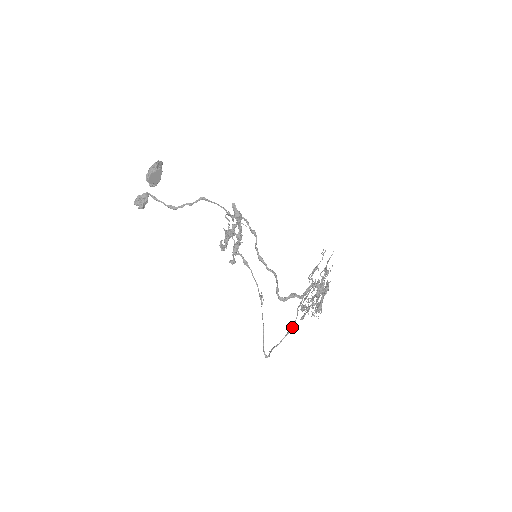
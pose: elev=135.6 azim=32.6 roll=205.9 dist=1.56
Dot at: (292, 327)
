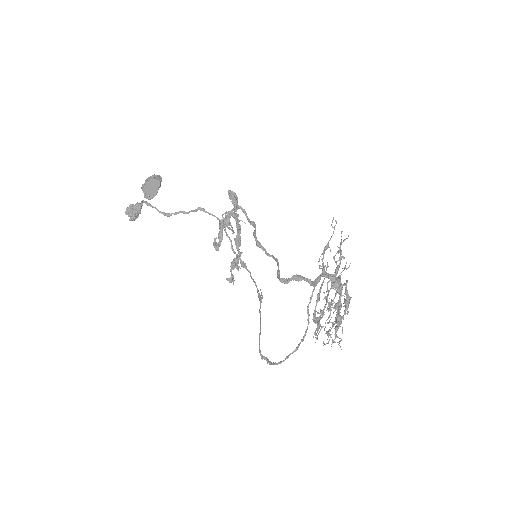
Dot at: (302, 339)
